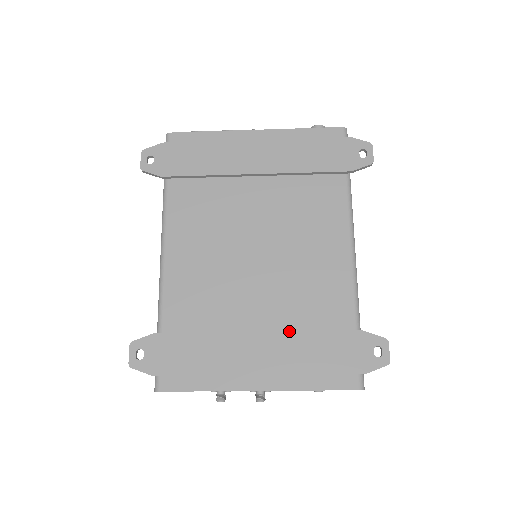
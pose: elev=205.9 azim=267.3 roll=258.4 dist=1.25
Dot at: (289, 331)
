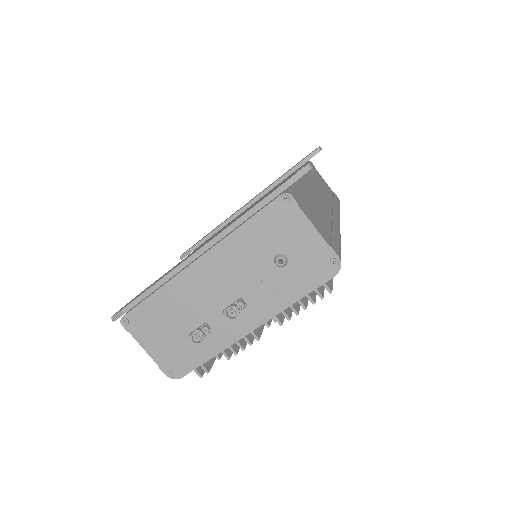
Dot at: occluded
